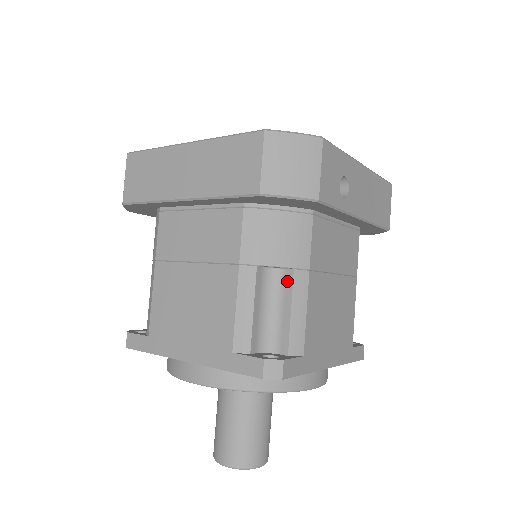
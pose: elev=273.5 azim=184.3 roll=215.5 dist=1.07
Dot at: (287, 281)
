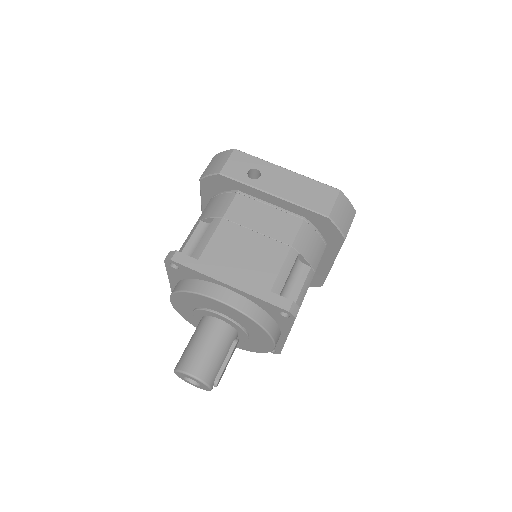
Dot at: occluded
